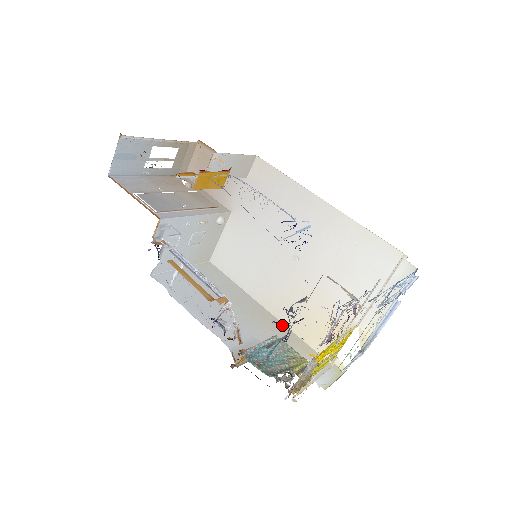
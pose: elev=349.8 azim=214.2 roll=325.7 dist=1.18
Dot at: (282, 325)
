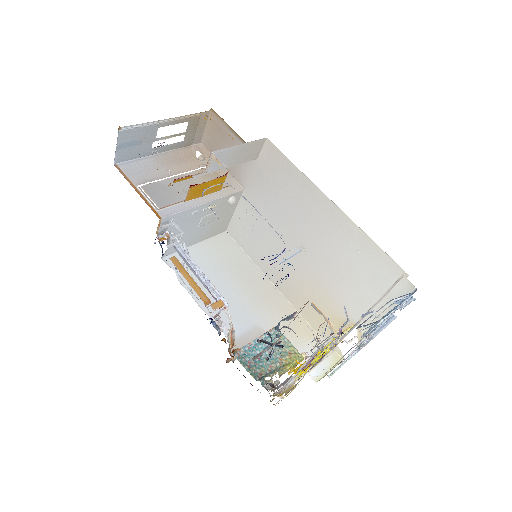
Dot at: (289, 306)
